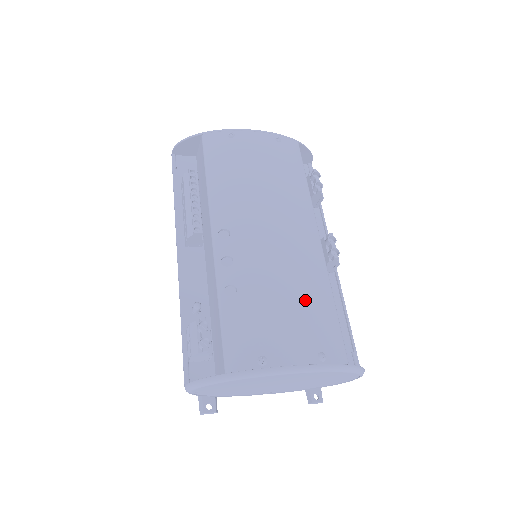
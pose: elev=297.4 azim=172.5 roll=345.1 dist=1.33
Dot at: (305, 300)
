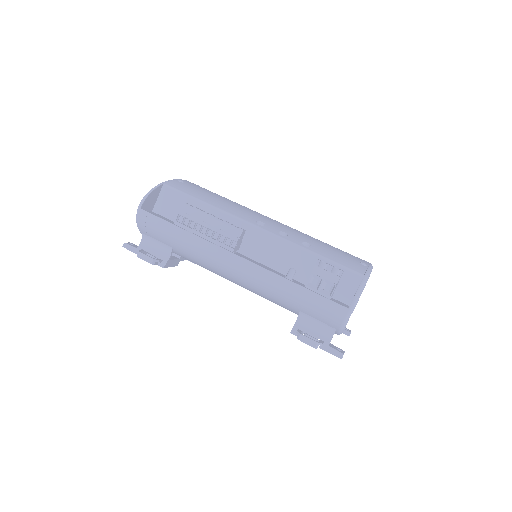
Dot at: occluded
